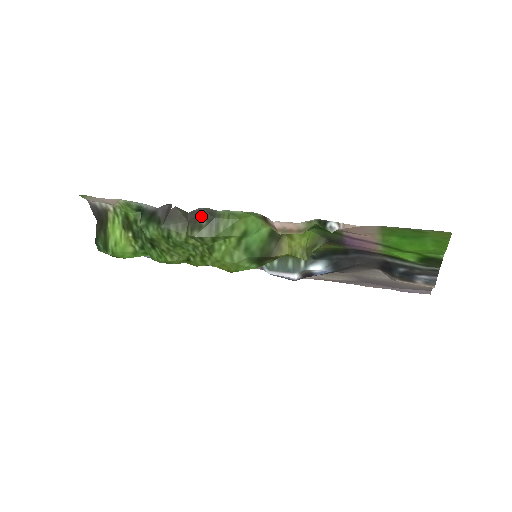
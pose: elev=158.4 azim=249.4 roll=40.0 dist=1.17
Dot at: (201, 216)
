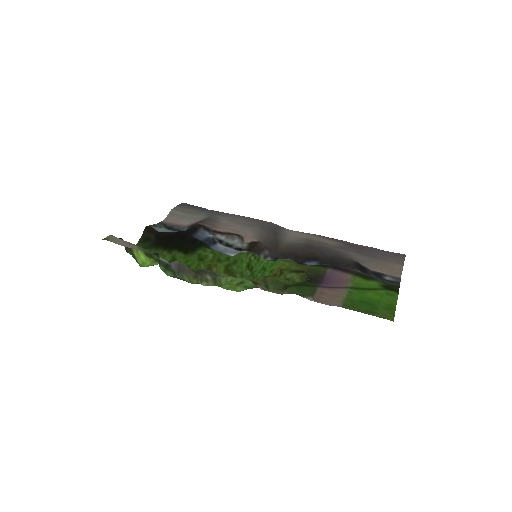
Dot at: (206, 273)
